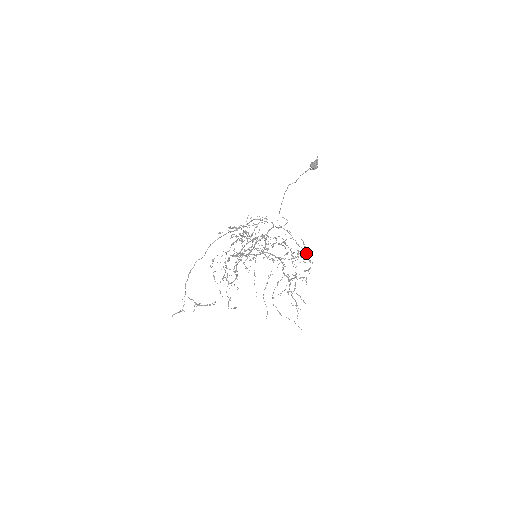
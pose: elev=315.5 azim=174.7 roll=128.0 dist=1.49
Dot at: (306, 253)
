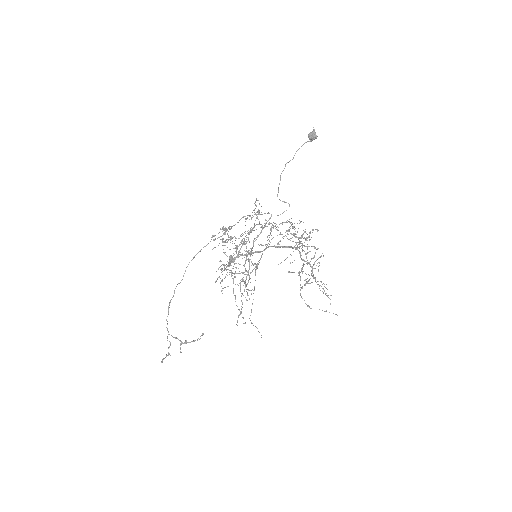
Dot at: (295, 249)
